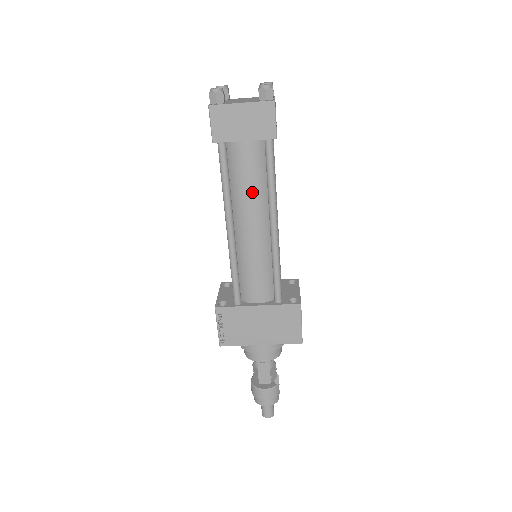
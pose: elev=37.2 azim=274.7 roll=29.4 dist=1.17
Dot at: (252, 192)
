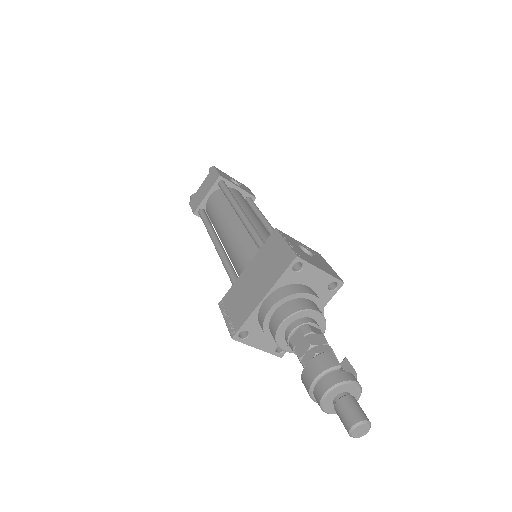
Dot at: (220, 212)
